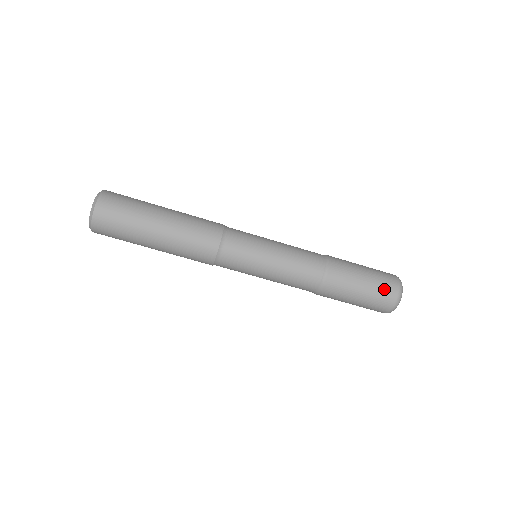
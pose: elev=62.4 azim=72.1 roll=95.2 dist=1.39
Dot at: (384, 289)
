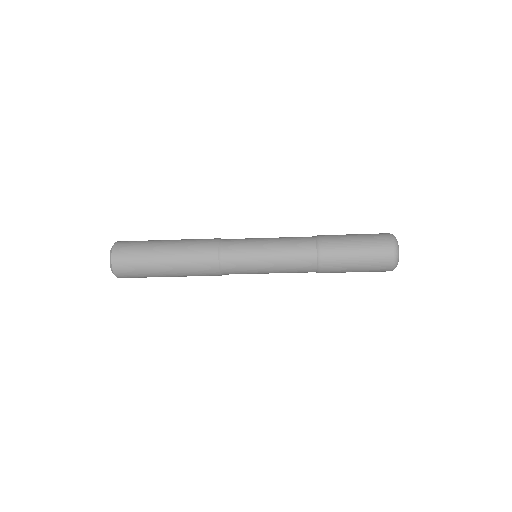
Dot at: (378, 262)
